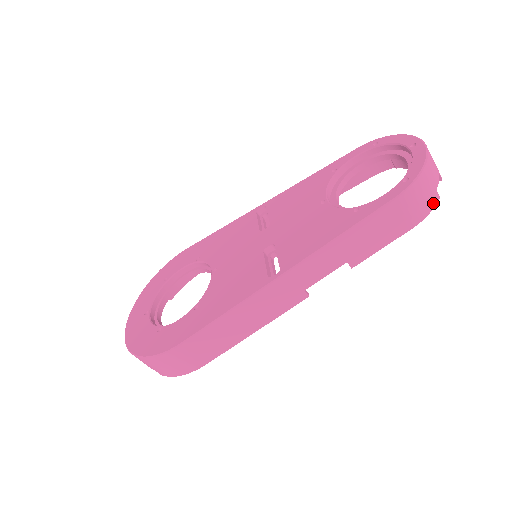
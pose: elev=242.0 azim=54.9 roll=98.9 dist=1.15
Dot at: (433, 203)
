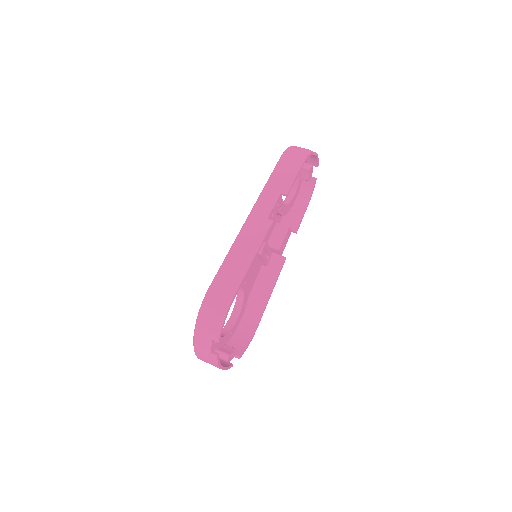
Dot at: (308, 152)
